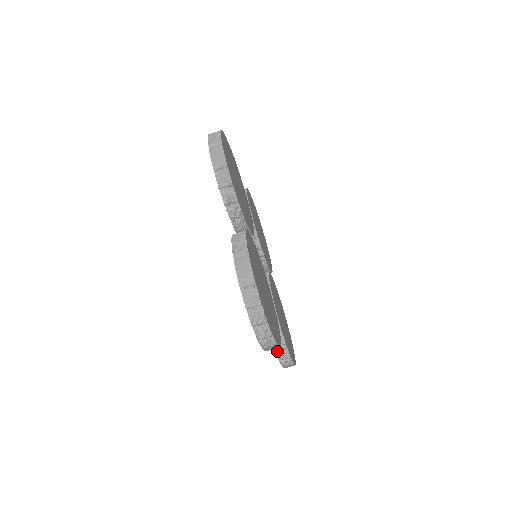
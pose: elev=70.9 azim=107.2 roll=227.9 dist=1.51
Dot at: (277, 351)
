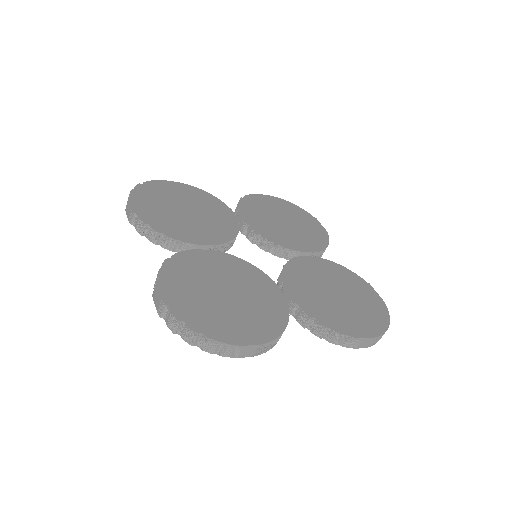
Dot at: (325, 337)
